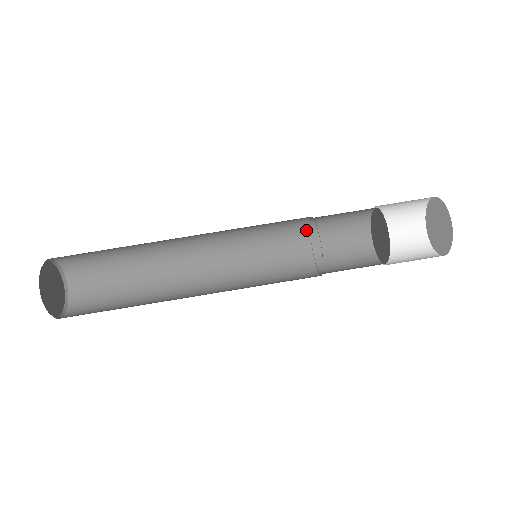
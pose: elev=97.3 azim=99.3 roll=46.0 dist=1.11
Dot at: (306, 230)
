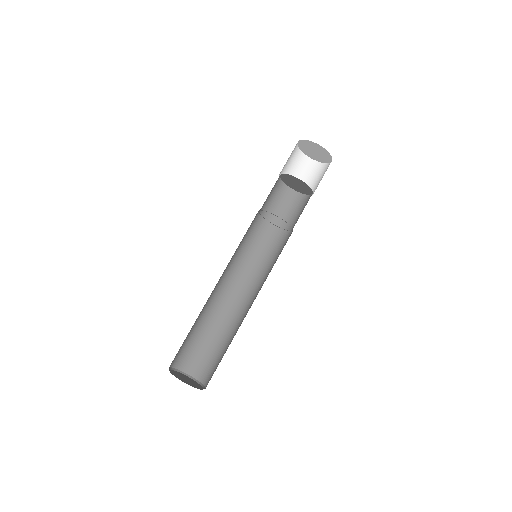
Dot at: (272, 227)
